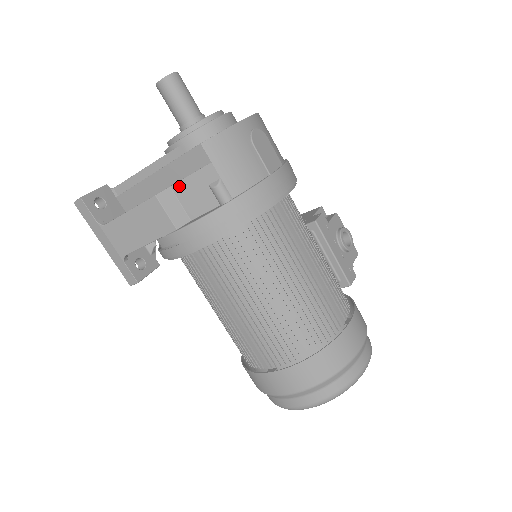
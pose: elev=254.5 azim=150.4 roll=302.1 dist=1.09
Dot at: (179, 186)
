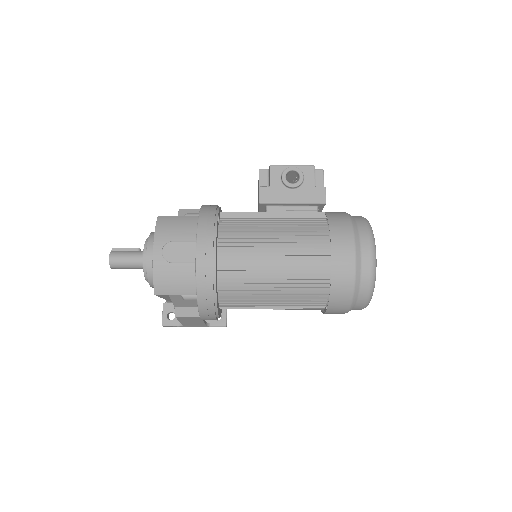
Dot at: (176, 305)
